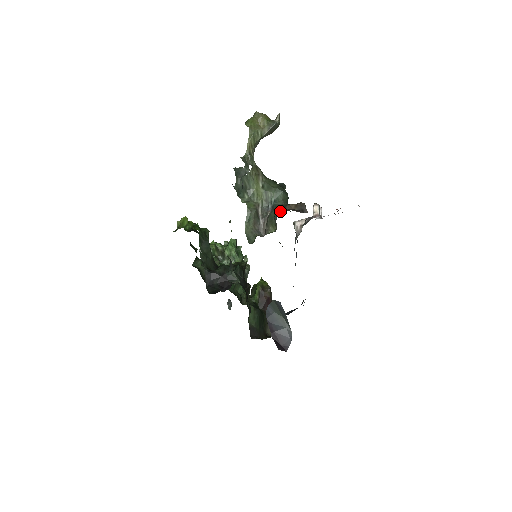
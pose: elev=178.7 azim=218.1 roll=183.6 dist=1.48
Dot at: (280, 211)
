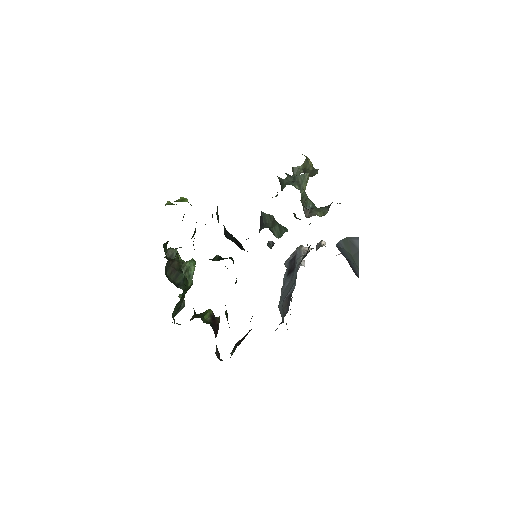
Dot at: occluded
